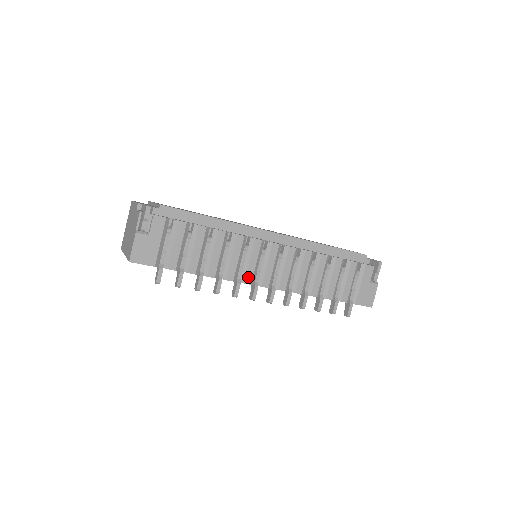
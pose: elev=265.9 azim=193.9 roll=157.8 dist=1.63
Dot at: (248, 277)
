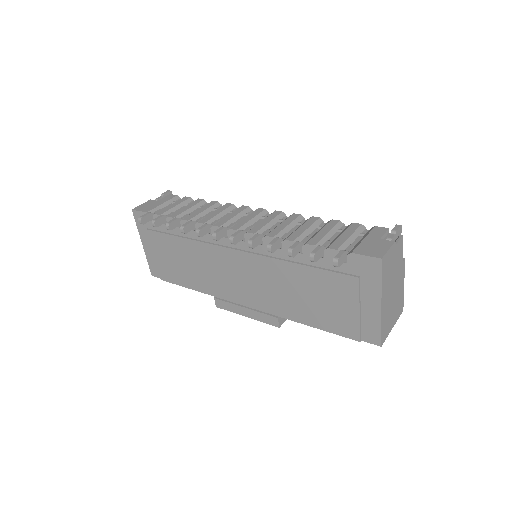
Dot at: (220, 223)
